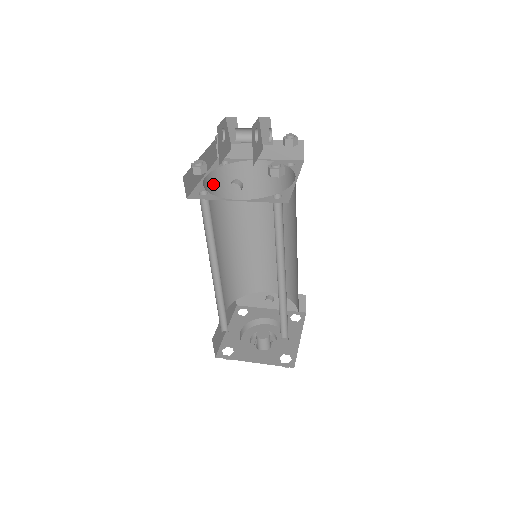
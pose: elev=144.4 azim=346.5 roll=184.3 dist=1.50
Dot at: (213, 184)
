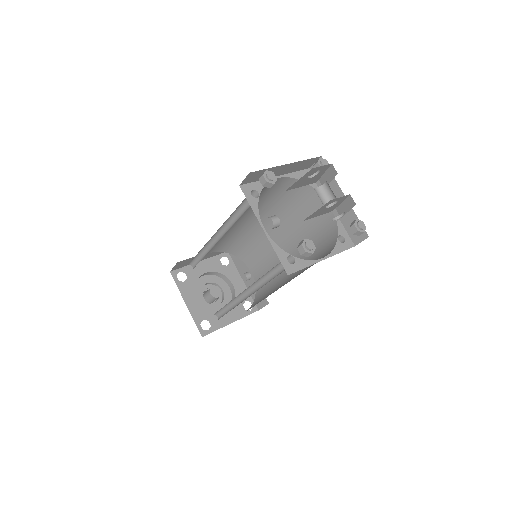
Dot at: (281, 185)
